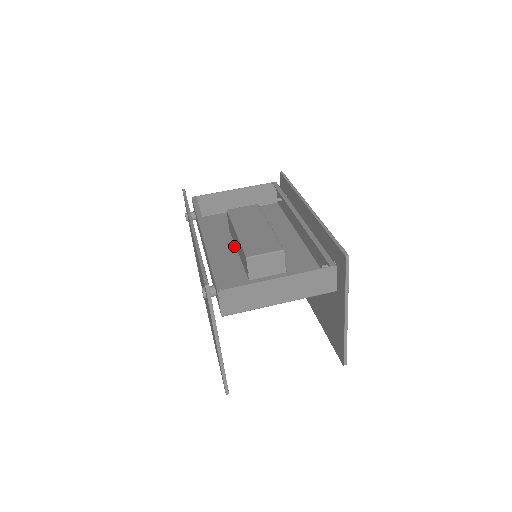
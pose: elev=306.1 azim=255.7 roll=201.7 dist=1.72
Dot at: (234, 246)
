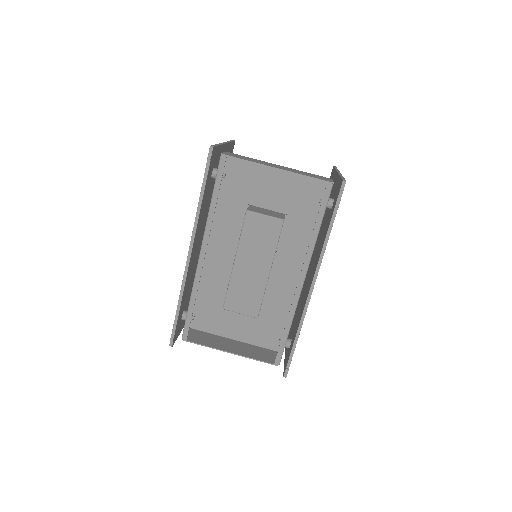
Dot at: occluded
